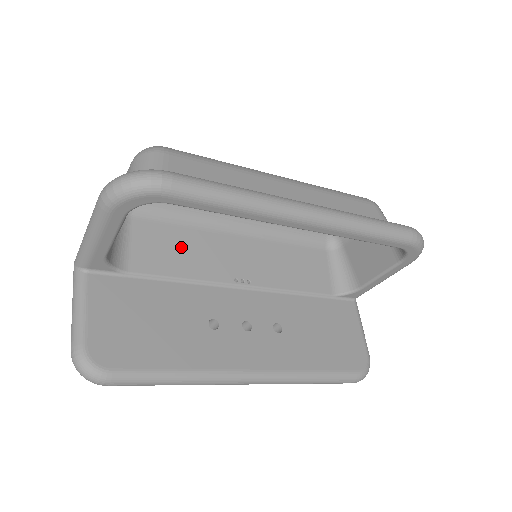
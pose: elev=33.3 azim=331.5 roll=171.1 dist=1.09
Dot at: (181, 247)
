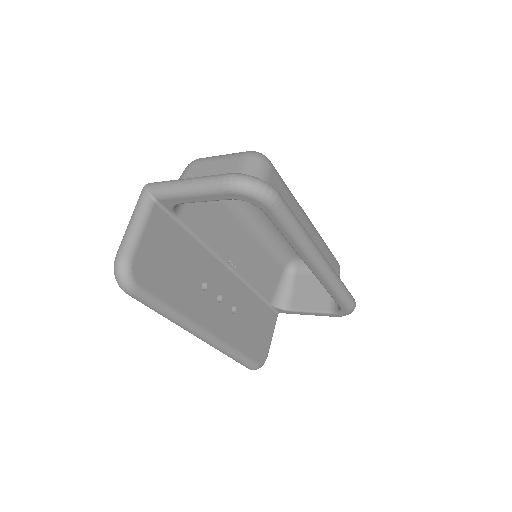
Dot at: (214, 218)
